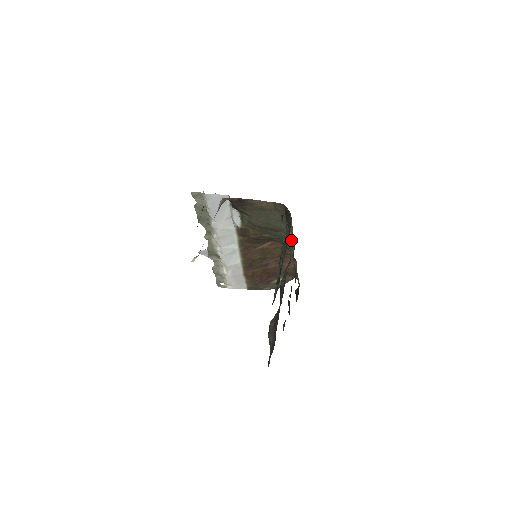
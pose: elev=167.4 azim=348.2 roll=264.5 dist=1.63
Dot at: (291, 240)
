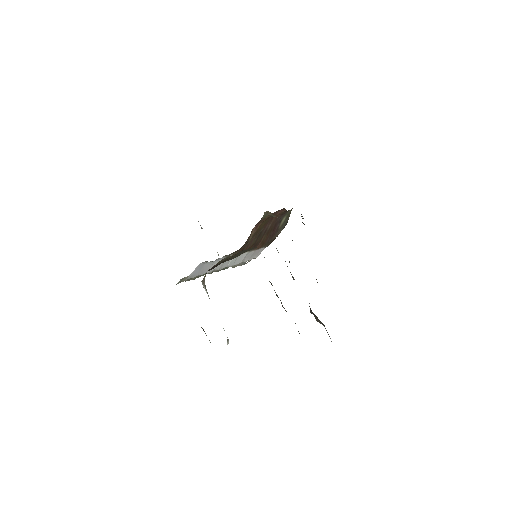
Dot at: occluded
